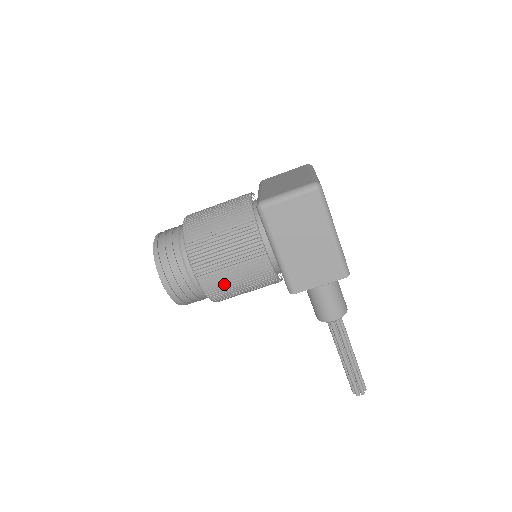
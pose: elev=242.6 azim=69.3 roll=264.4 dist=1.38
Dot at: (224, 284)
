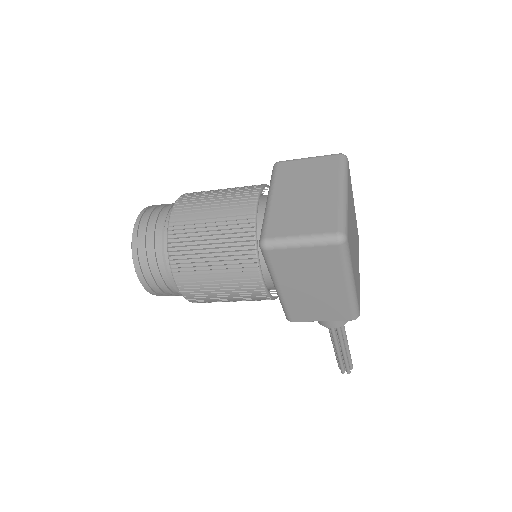
Dot at: (212, 300)
